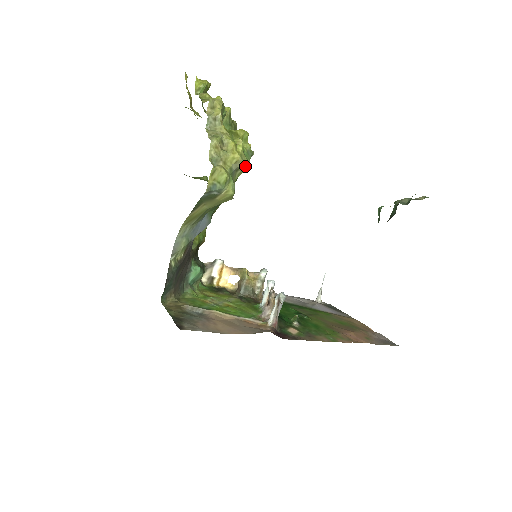
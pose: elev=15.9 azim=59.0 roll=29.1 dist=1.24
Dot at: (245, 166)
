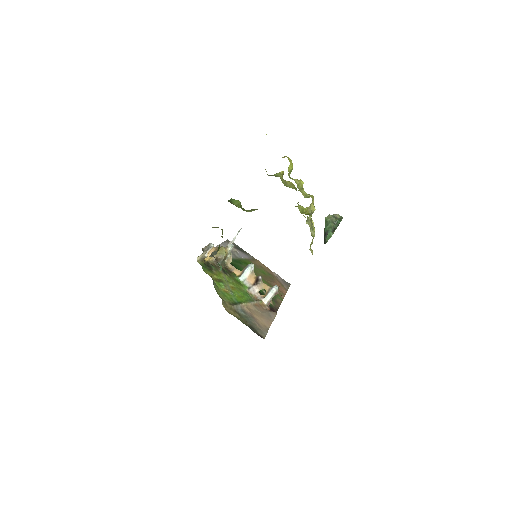
Dot at: occluded
